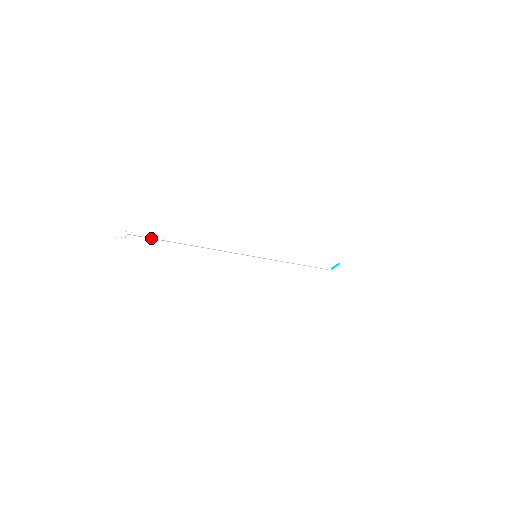
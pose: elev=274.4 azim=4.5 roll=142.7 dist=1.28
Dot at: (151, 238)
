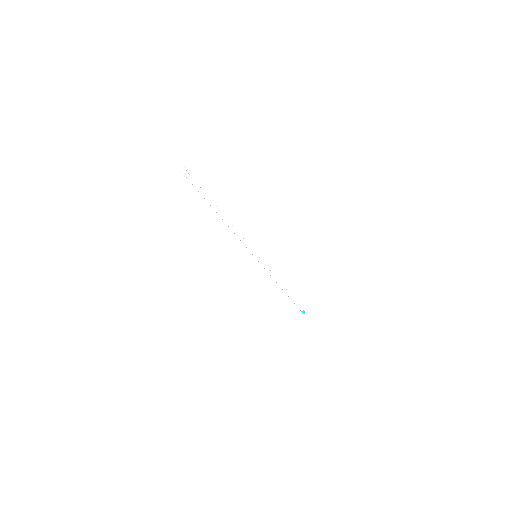
Dot at: (199, 190)
